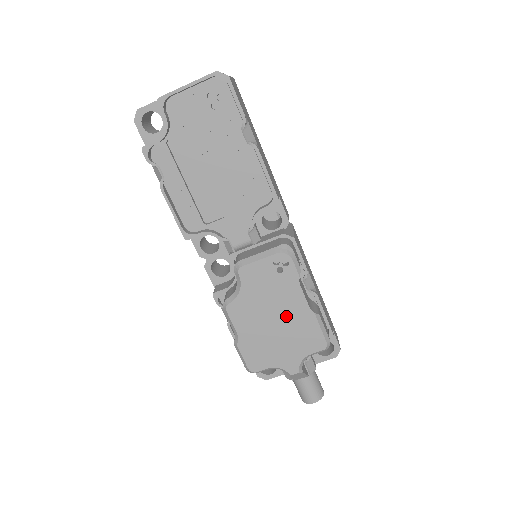
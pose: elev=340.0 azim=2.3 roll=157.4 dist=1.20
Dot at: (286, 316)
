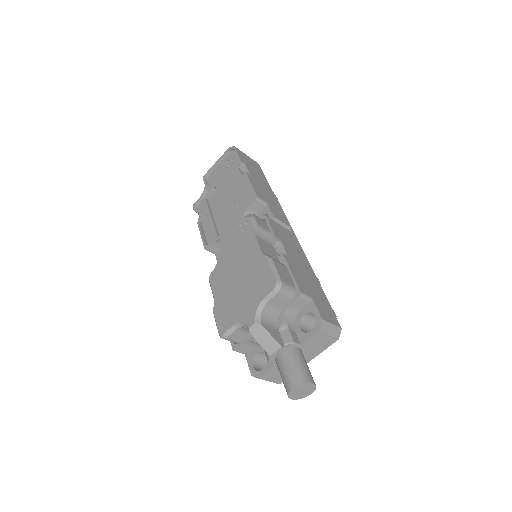
Dot at: (246, 267)
